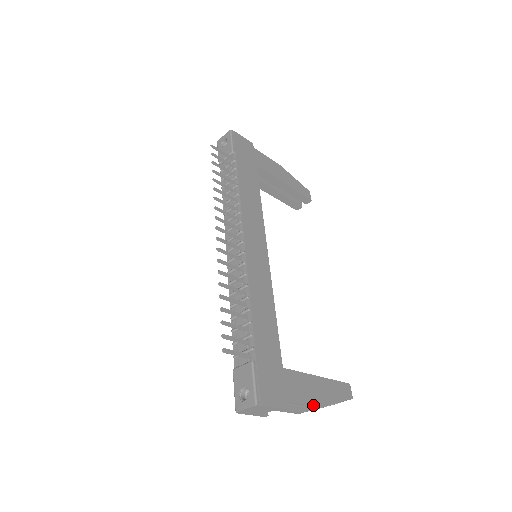
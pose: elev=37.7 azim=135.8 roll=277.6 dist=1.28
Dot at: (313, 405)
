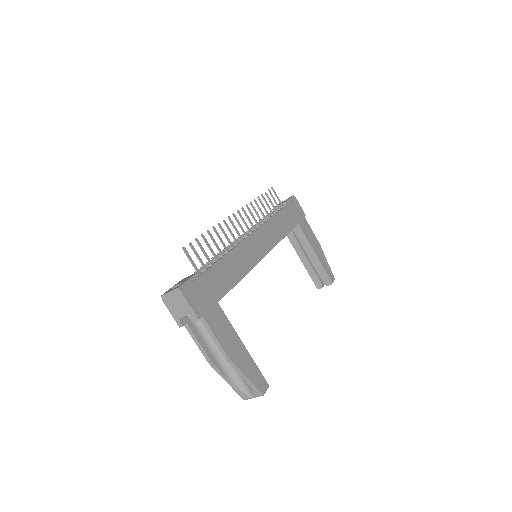
Dot at: (222, 347)
